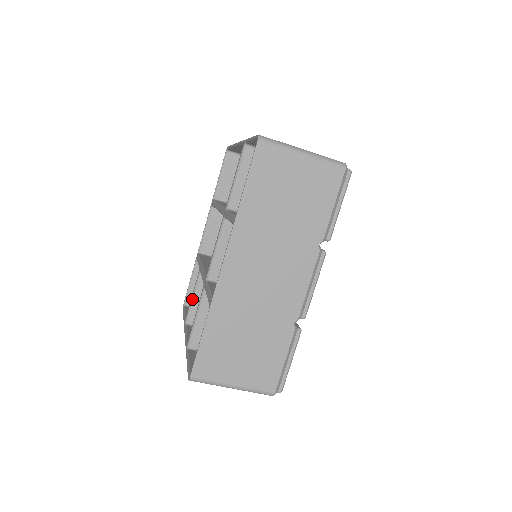
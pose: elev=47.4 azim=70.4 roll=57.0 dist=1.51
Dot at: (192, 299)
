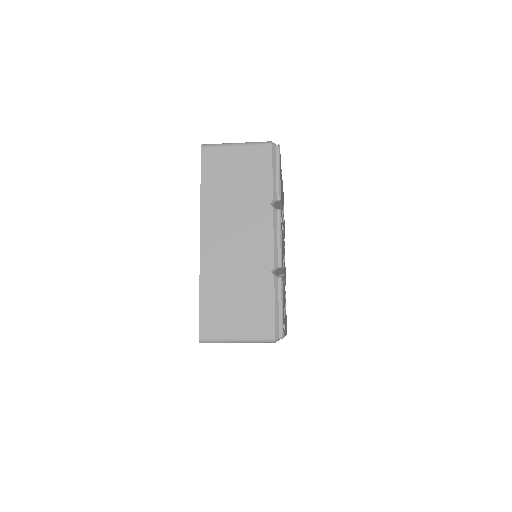
Dot at: occluded
